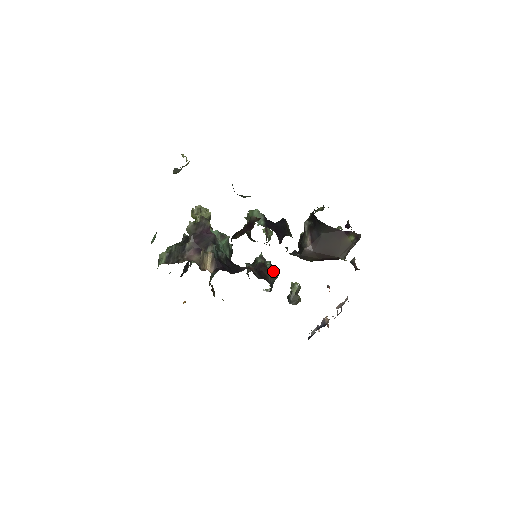
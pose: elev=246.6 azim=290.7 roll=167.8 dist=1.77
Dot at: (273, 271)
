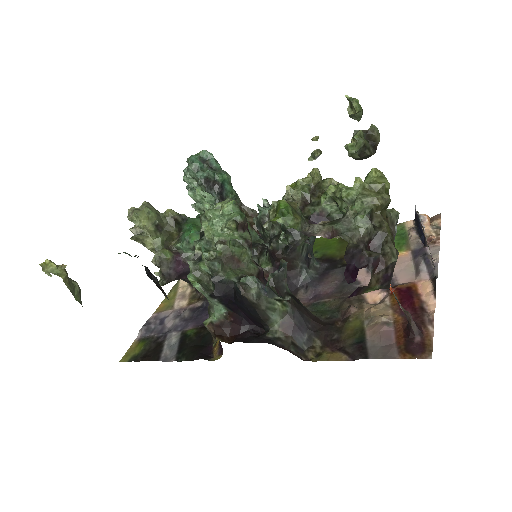
Dot at: (294, 251)
